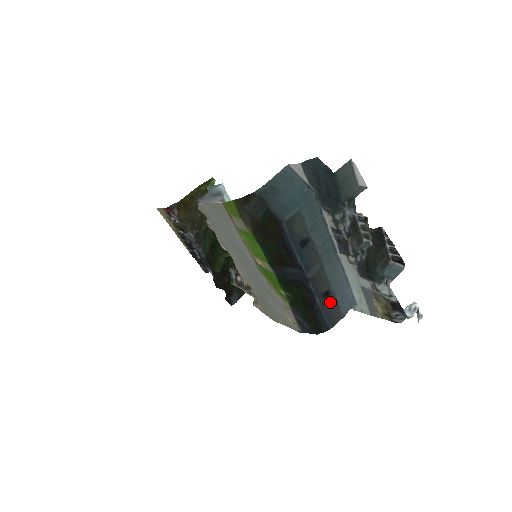
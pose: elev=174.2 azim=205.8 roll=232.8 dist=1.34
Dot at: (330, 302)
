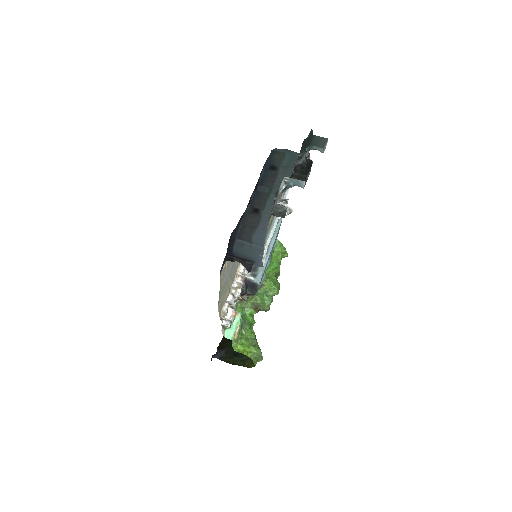
Dot at: (253, 219)
